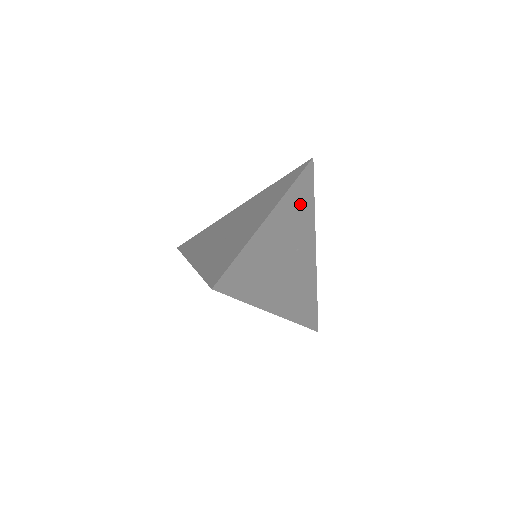
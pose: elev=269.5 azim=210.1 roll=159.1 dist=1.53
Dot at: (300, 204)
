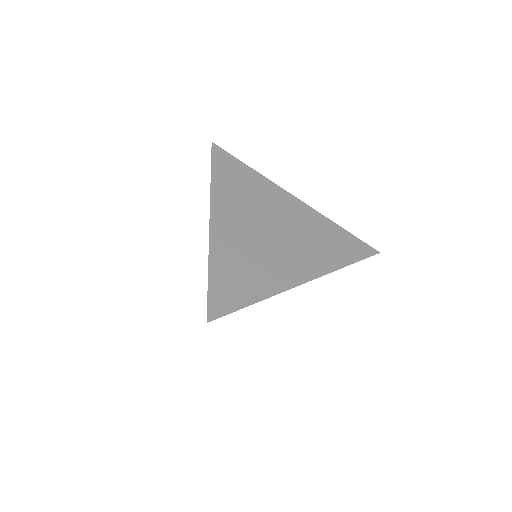
Dot at: (330, 241)
